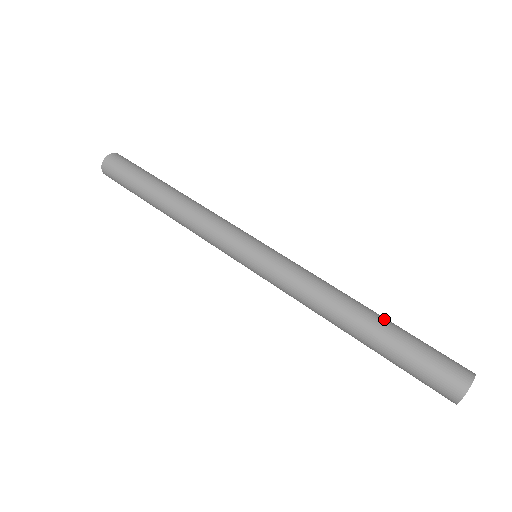
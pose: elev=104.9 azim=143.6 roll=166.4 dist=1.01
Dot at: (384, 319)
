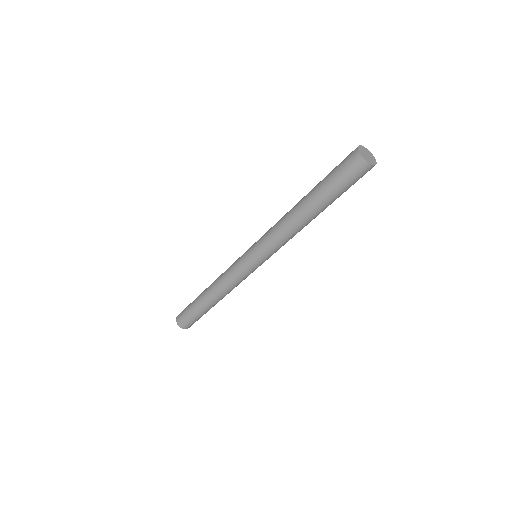
Dot at: (311, 190)
